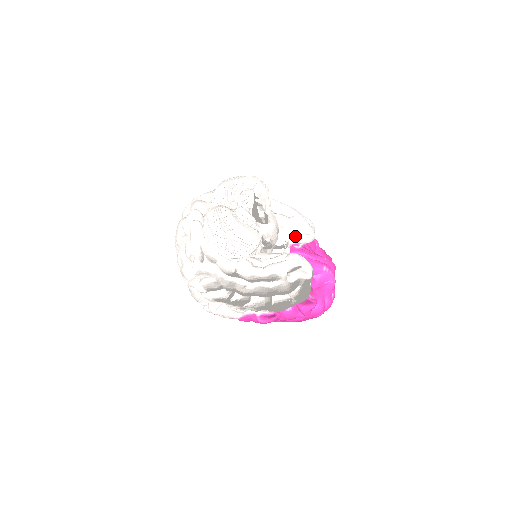
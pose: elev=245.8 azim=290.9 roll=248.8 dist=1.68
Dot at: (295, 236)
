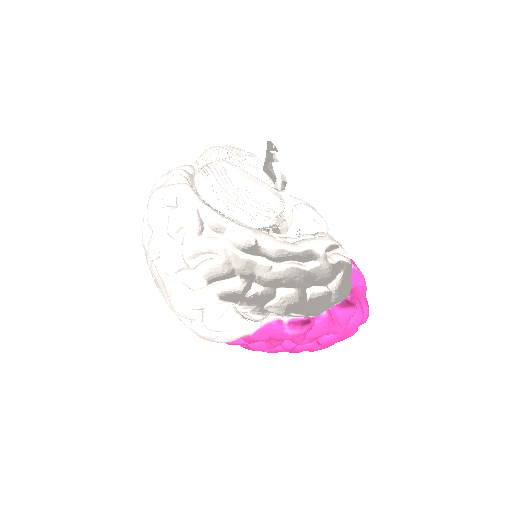
Dot at: (308, 226)
